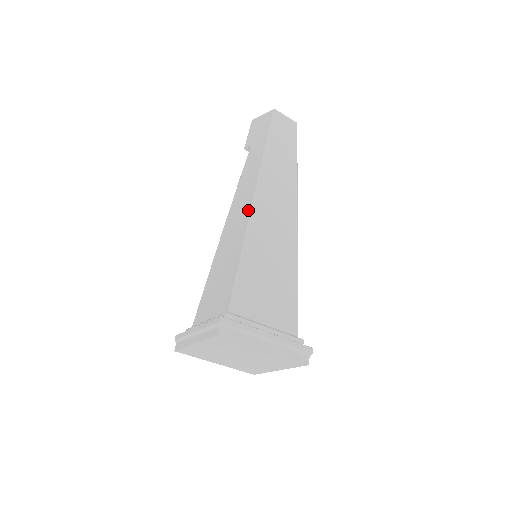
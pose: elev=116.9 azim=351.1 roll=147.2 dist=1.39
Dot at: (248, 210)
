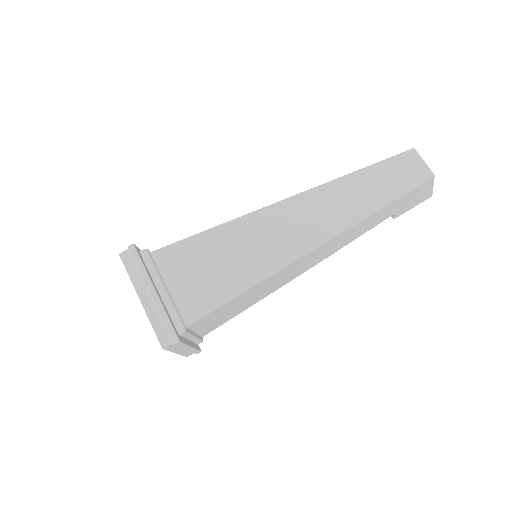
Dot at: occluded
